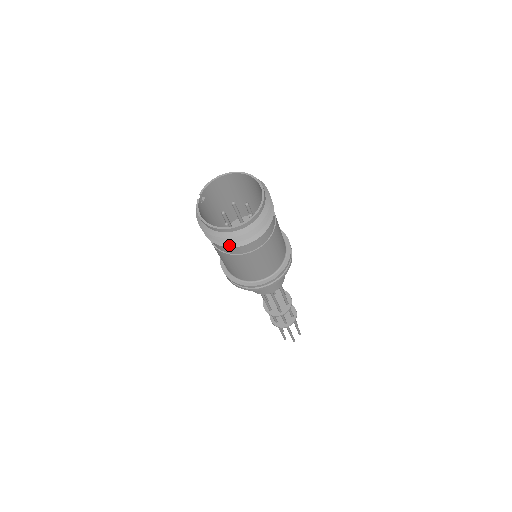
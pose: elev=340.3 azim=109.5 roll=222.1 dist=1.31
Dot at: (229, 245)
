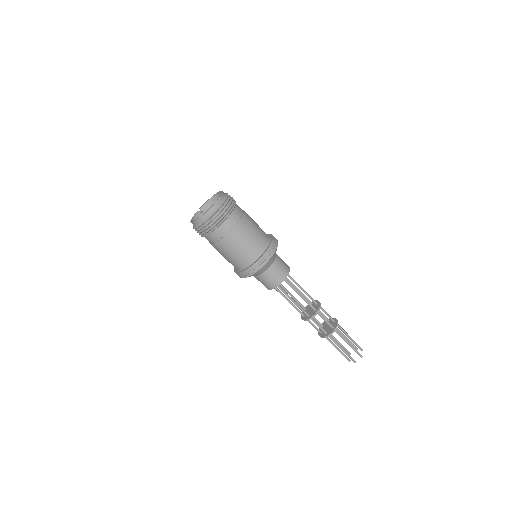
Dot at: (204, 235)
